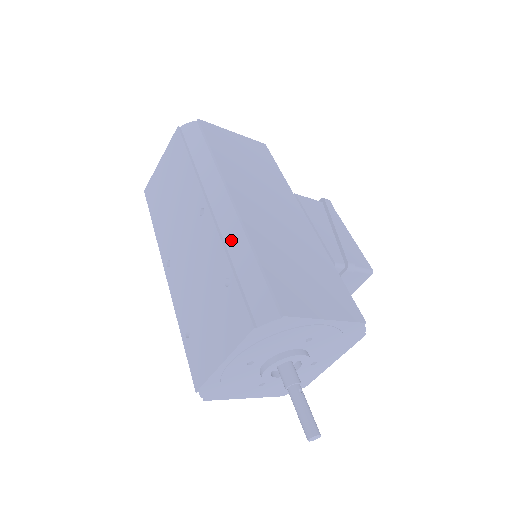
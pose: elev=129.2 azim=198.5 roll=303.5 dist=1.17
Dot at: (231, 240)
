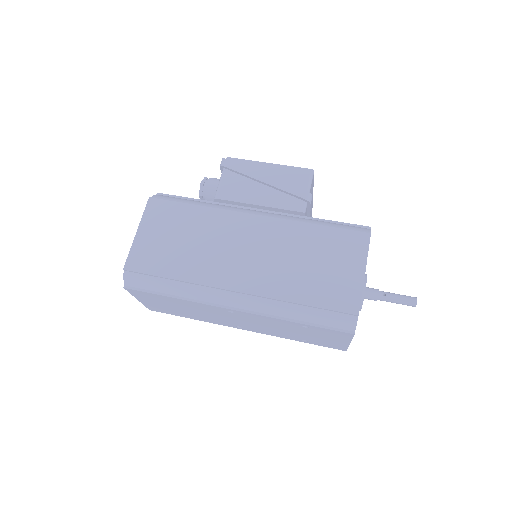
Dot at: (275, 312)
